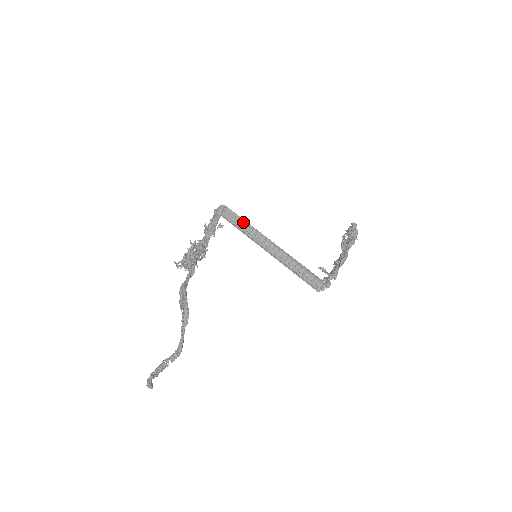
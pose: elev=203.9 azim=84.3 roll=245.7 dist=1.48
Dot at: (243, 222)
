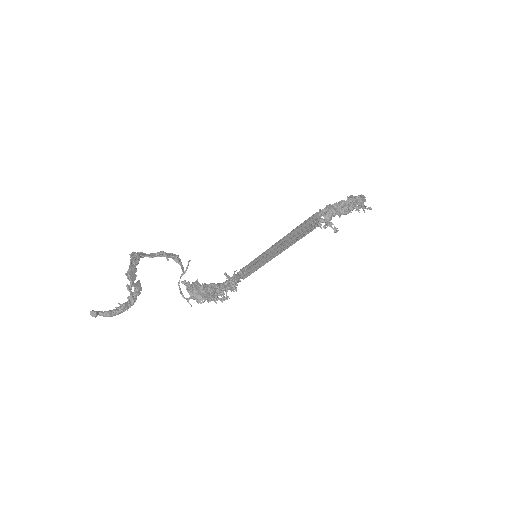
Dot at: (255, 260)
